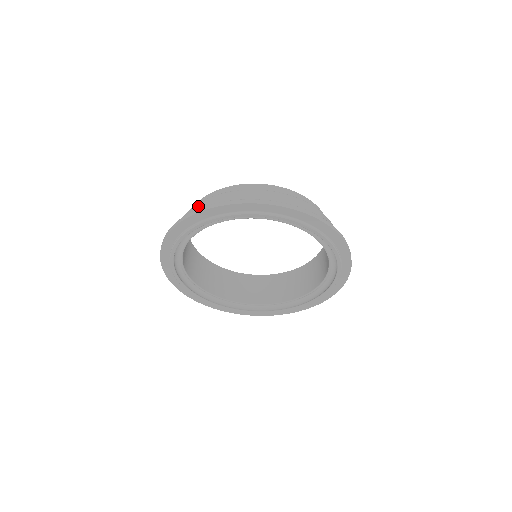
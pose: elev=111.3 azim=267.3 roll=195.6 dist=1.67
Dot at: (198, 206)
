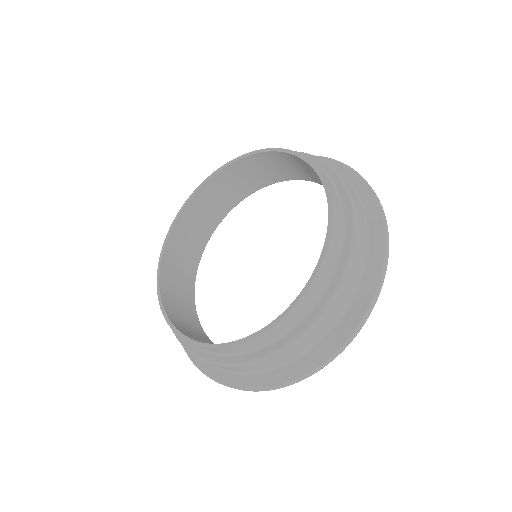
Dot at: (234, 369)
